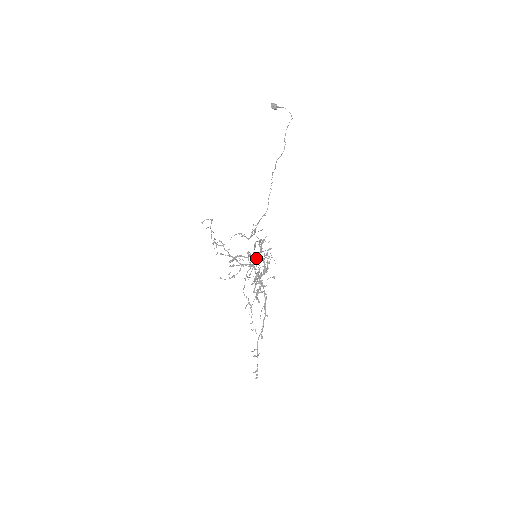
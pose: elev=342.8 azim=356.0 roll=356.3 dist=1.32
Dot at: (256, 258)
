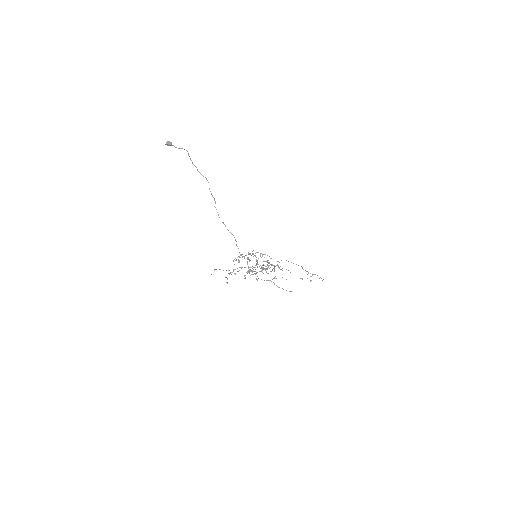
Dot at: occluded
